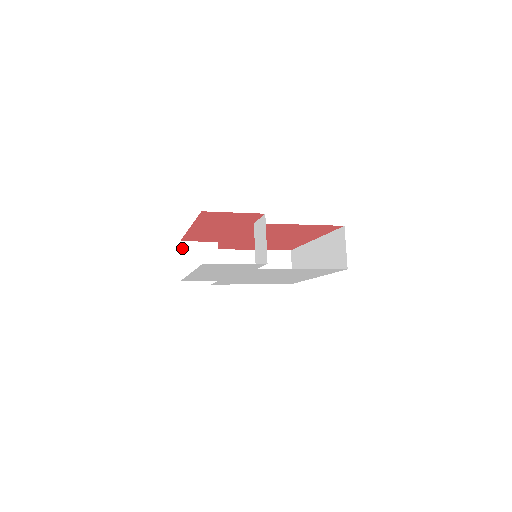
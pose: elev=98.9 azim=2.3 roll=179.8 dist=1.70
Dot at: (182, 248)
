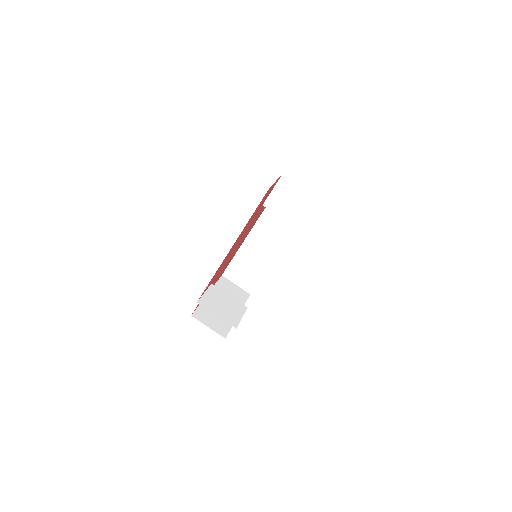
Dot at: (204, 306)
